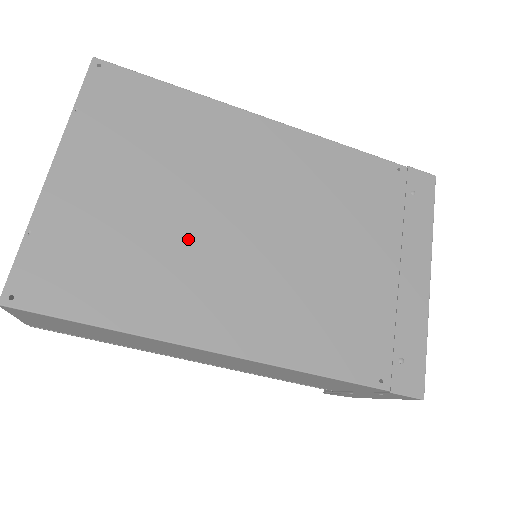
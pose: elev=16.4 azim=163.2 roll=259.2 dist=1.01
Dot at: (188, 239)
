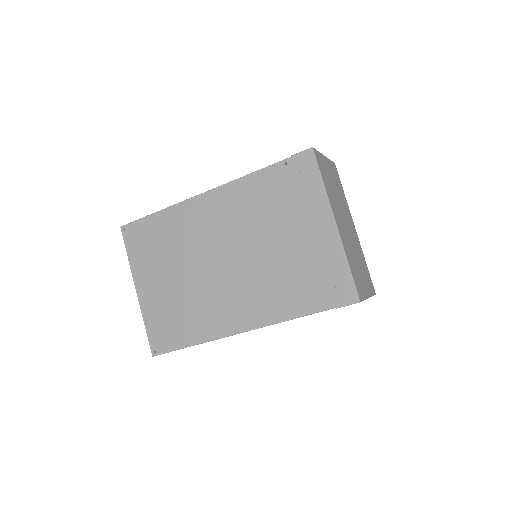
Dot at: (200, 287)
